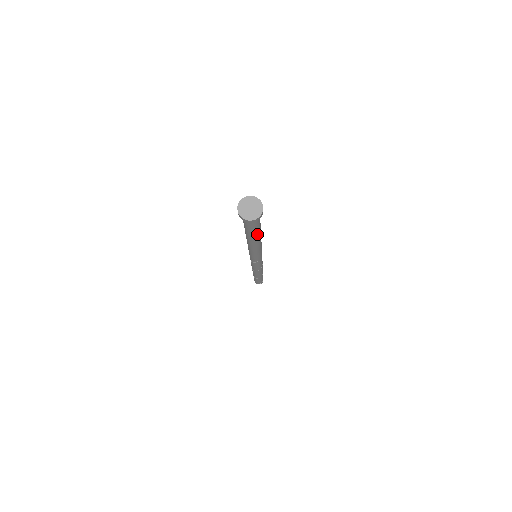
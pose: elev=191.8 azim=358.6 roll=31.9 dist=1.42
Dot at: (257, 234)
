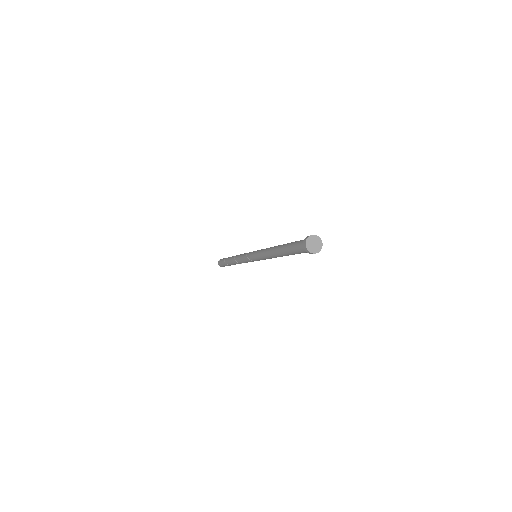
Dot at: occluded
